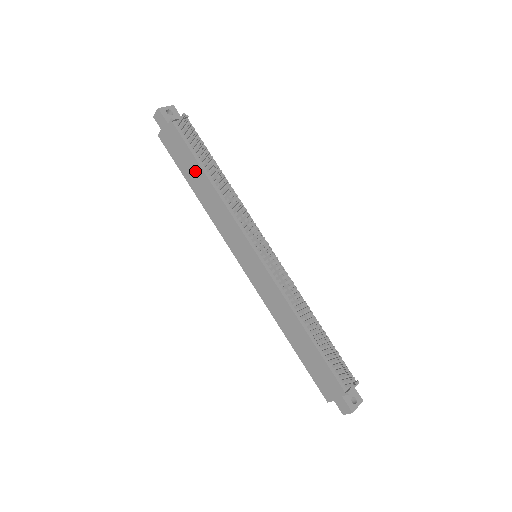
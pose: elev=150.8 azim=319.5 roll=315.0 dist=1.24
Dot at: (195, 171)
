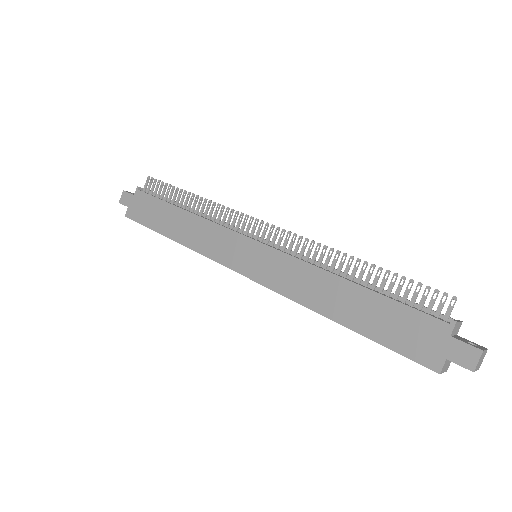
Dot at: (167, 214)
